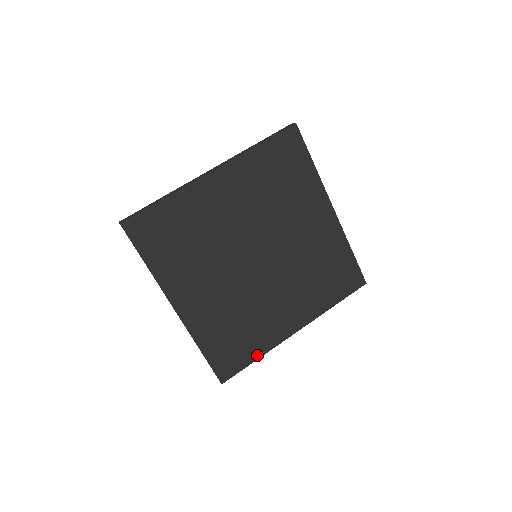
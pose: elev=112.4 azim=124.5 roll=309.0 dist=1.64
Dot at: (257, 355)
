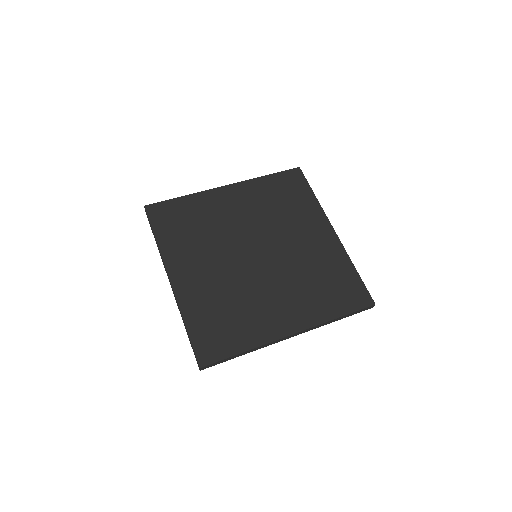
Dot at: (244, 347)
